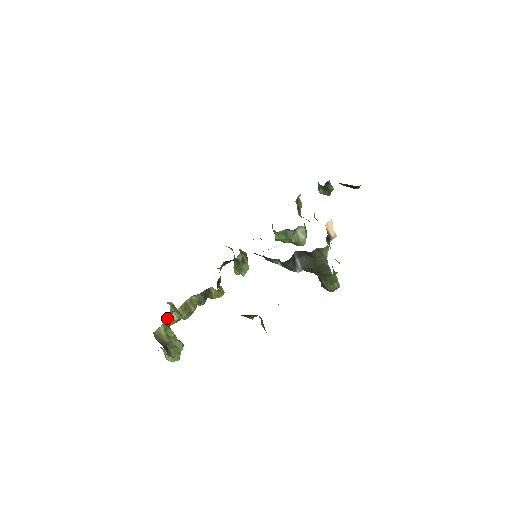
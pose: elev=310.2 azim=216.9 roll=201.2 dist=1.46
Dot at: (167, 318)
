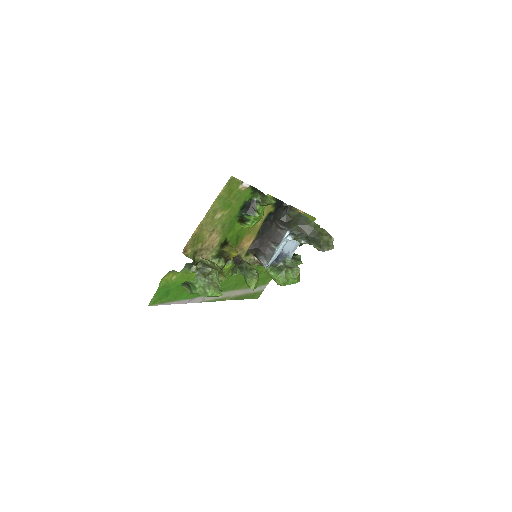
Dot at: occluded
